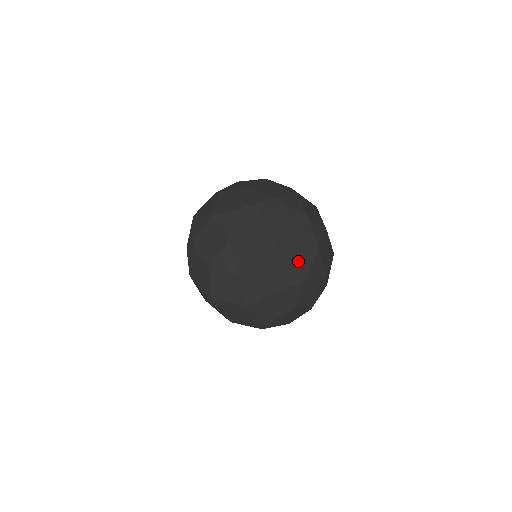
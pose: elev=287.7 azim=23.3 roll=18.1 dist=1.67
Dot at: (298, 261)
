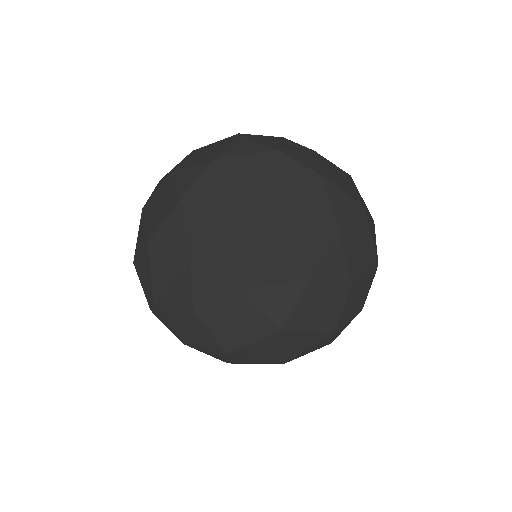
Dot at: (263, 261)
